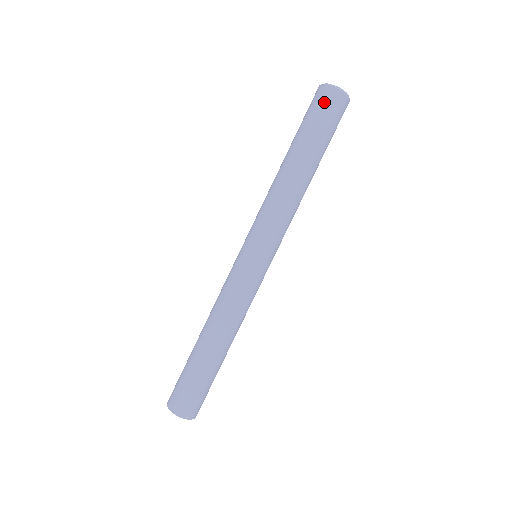
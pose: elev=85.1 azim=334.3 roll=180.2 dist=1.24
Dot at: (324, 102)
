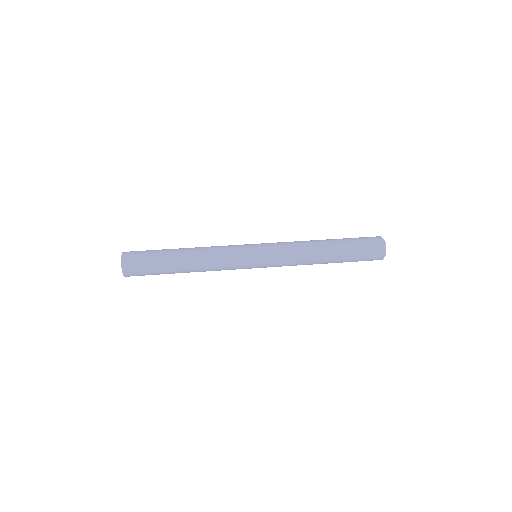
Dot at: (373, 245)
